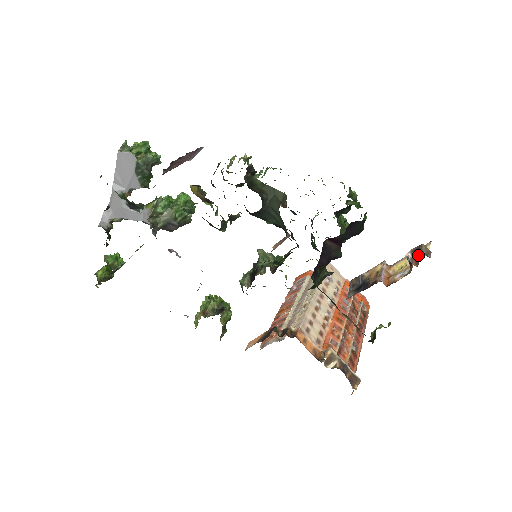
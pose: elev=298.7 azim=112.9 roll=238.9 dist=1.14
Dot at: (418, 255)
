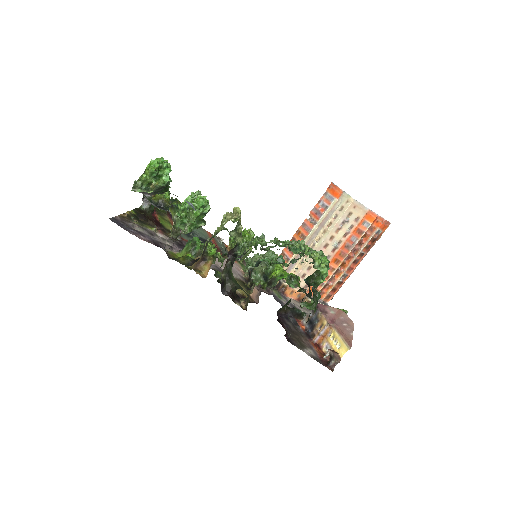
Dot at: (330, 360)
